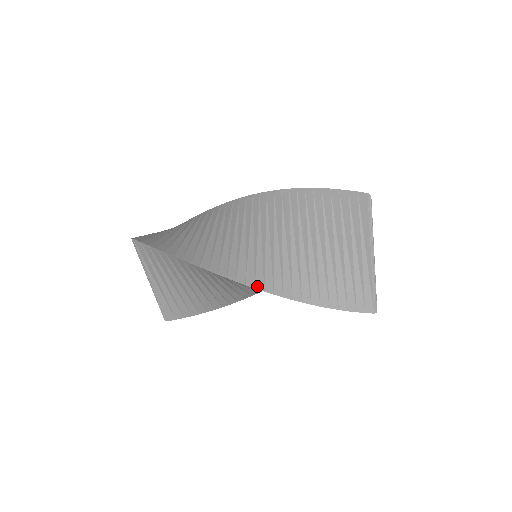
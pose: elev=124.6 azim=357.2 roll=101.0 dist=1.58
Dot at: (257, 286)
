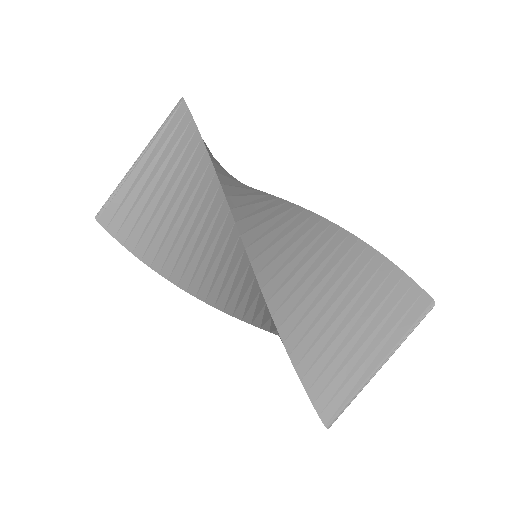
Dot at: (254, 263)
